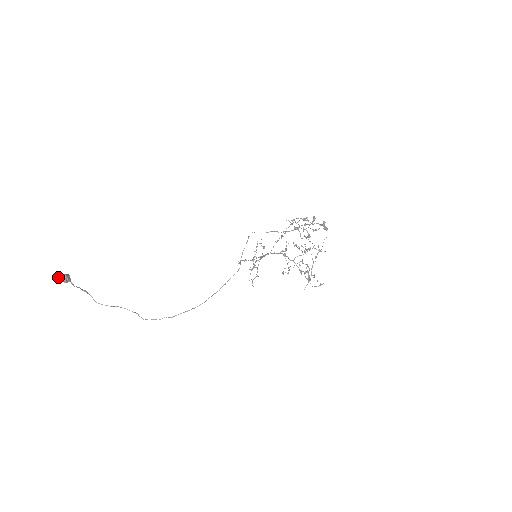
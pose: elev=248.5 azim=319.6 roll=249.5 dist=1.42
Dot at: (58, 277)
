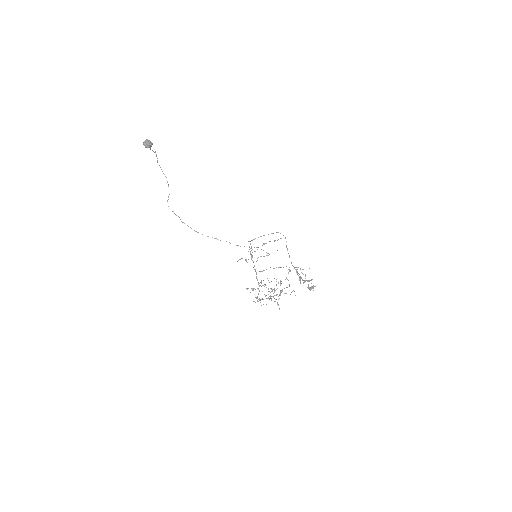
Dot at: (144, 141)
